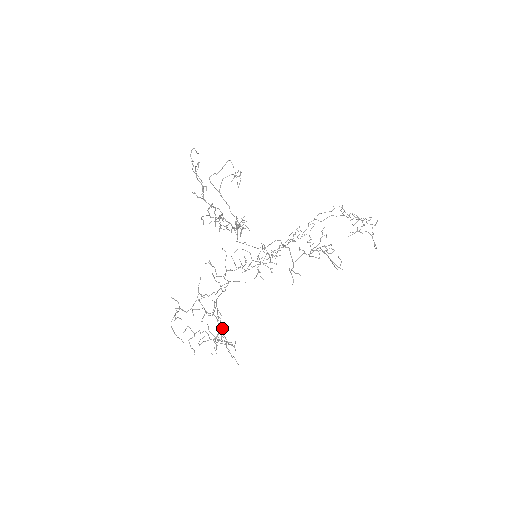
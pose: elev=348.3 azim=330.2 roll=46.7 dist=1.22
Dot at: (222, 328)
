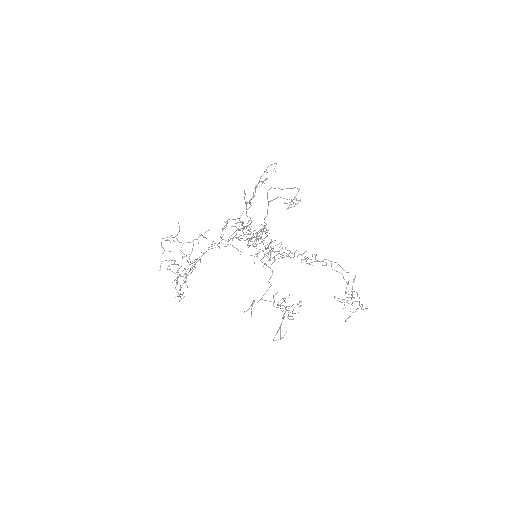
Dot at: (191, 273)
